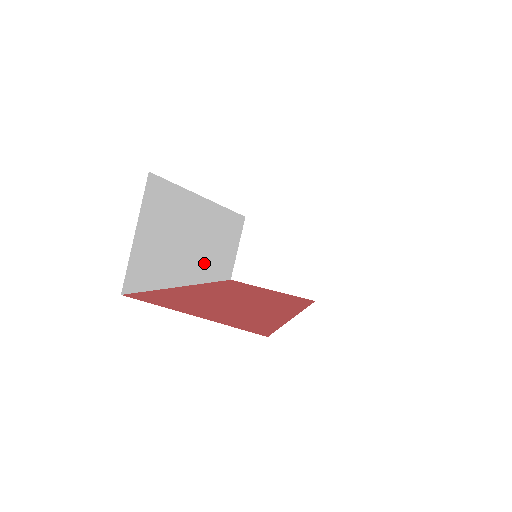
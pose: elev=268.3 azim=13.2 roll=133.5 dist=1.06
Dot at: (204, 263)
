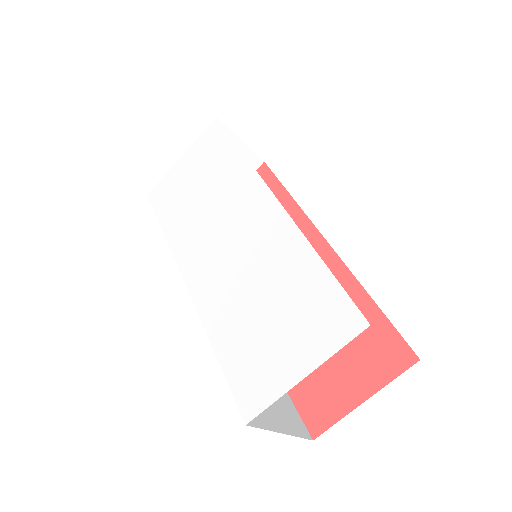
Dot at: occluded
